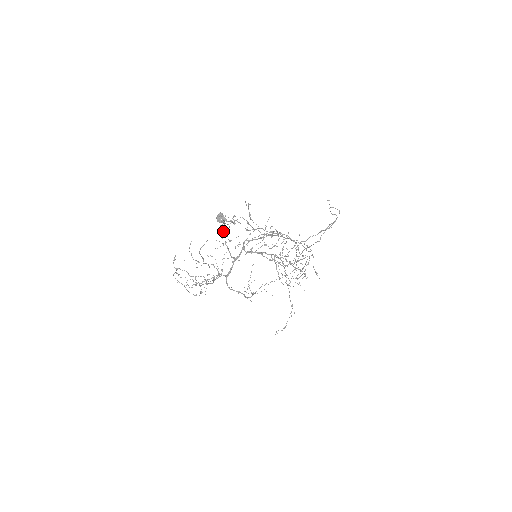
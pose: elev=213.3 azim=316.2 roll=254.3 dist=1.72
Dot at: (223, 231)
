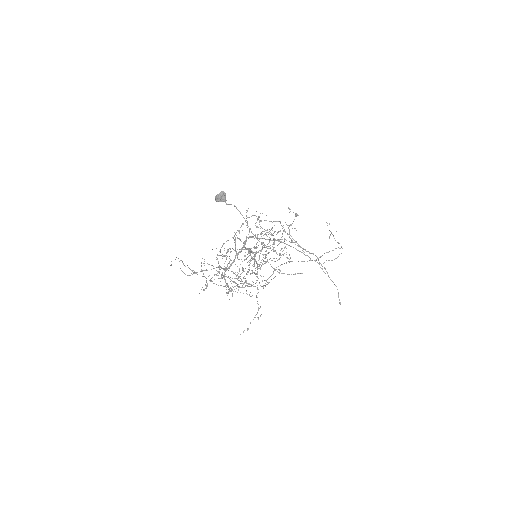
Dot at: occluded
